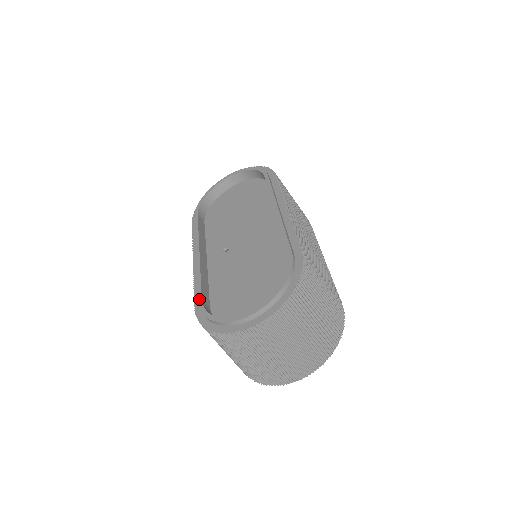
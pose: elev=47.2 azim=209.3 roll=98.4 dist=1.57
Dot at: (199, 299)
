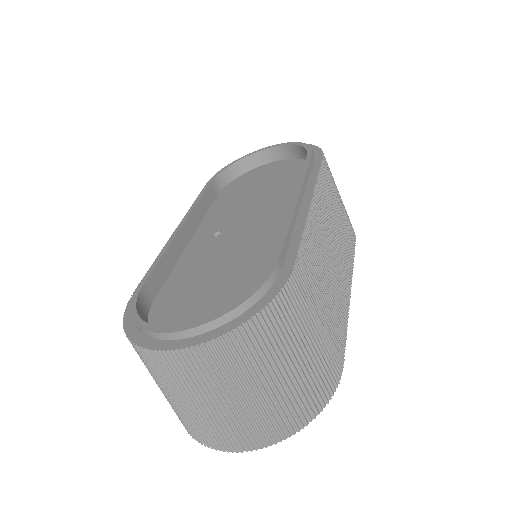
Dot at: (140, 284)
